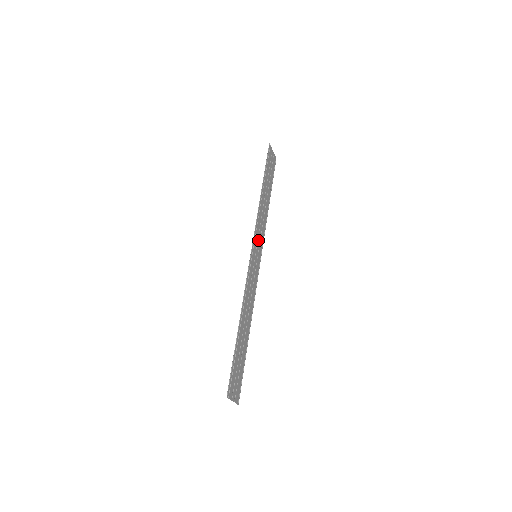
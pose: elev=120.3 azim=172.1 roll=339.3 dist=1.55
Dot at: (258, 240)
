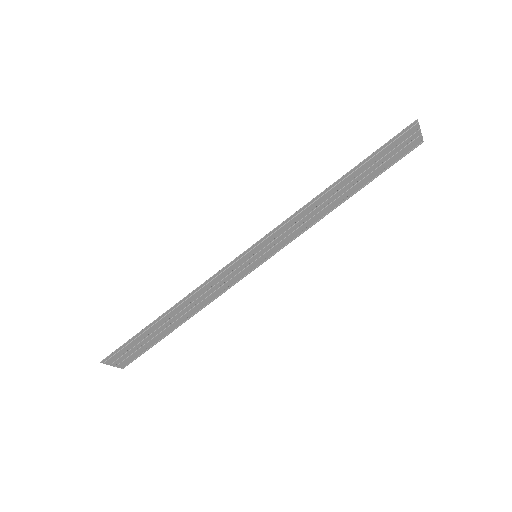
Dot at: (275, 240)
